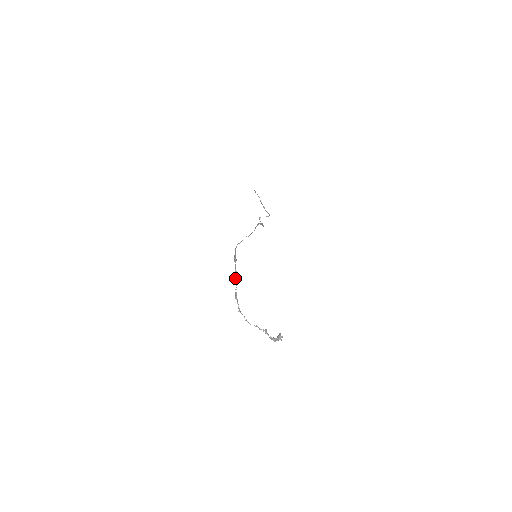
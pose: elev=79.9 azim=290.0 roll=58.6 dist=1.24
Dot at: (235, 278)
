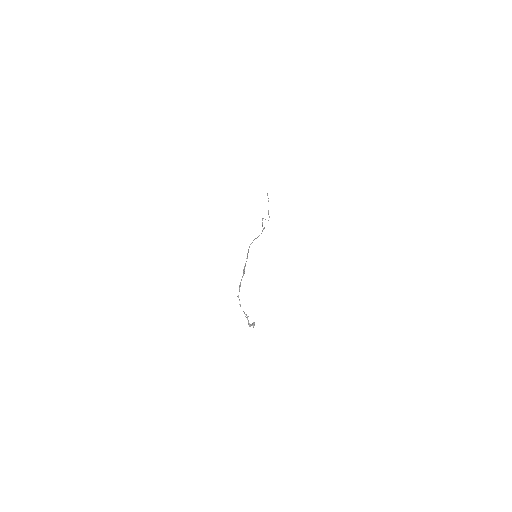
Dot at: (243, 272)
